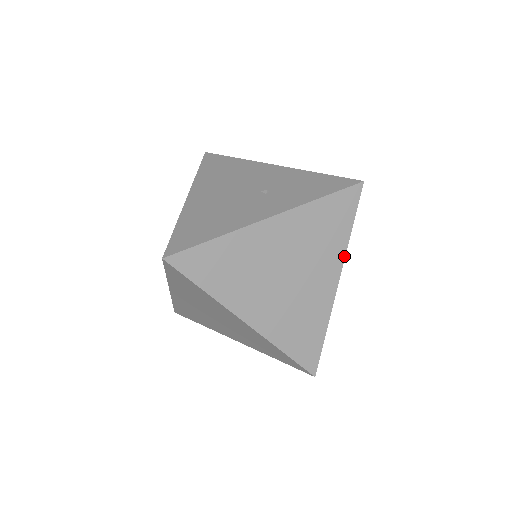
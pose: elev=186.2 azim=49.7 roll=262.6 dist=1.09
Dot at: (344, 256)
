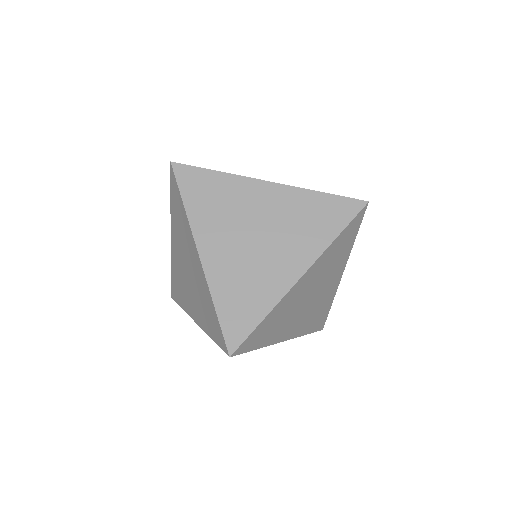
Dot at: (319, 255)
